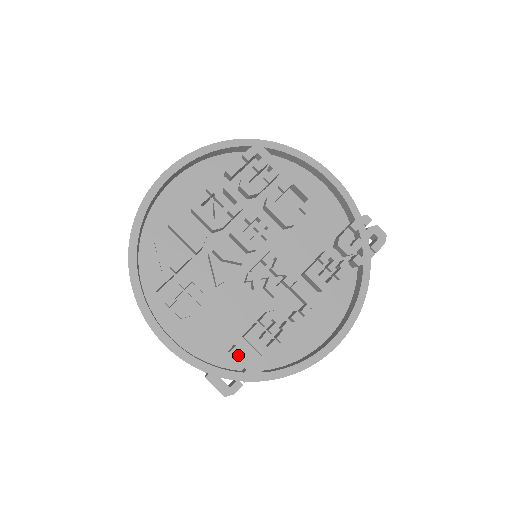
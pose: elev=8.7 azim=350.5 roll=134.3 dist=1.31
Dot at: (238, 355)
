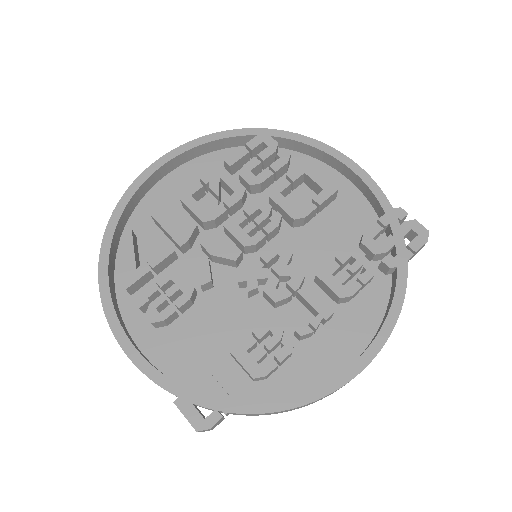
Dot at: (220, 375)
